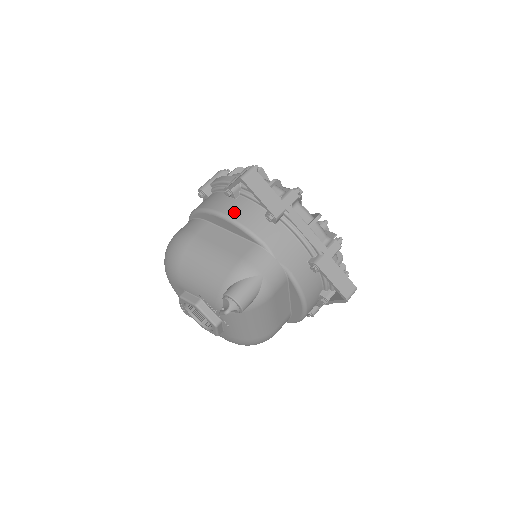
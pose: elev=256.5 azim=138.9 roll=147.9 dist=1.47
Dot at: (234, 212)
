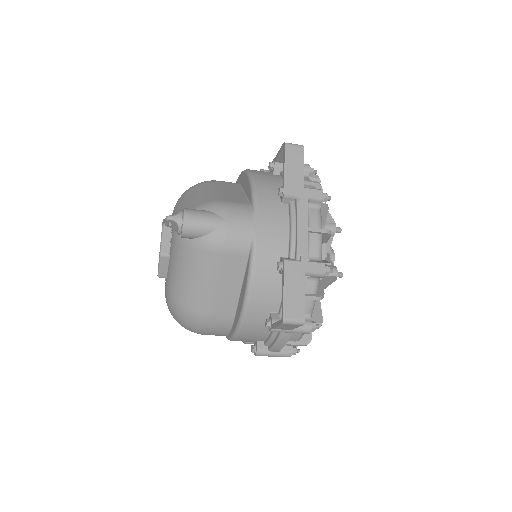
Dot at: (260, 175)
